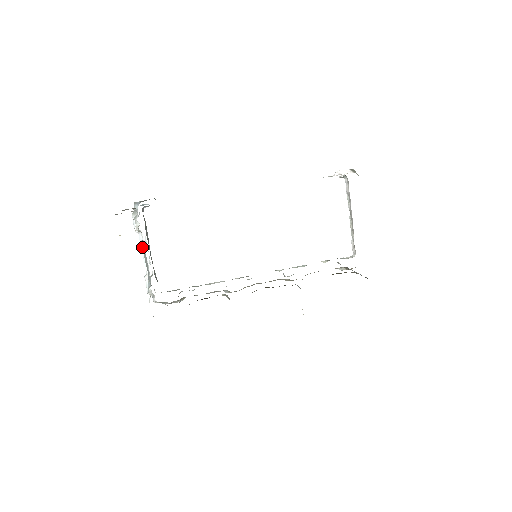
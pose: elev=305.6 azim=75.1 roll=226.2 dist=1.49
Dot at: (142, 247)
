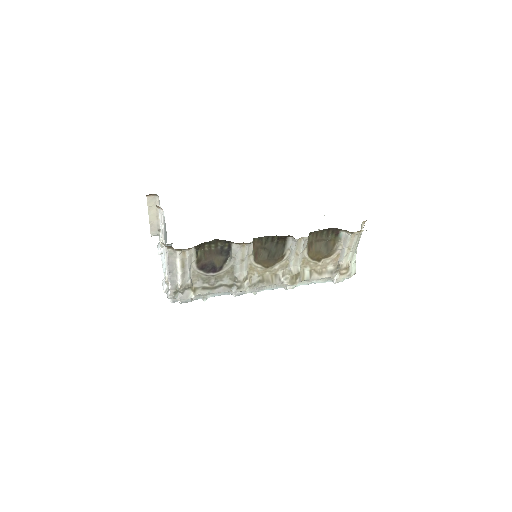
Dot at: (163, 215)
